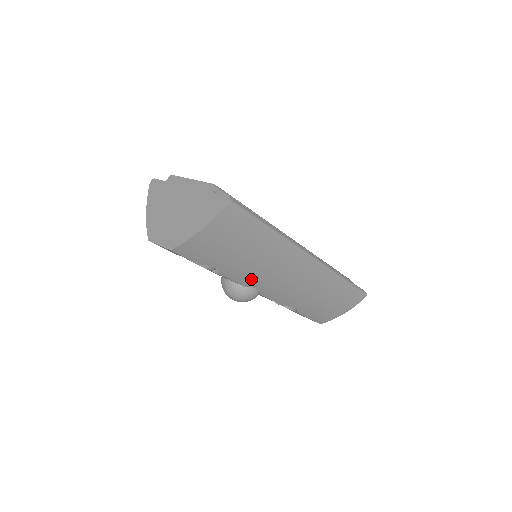
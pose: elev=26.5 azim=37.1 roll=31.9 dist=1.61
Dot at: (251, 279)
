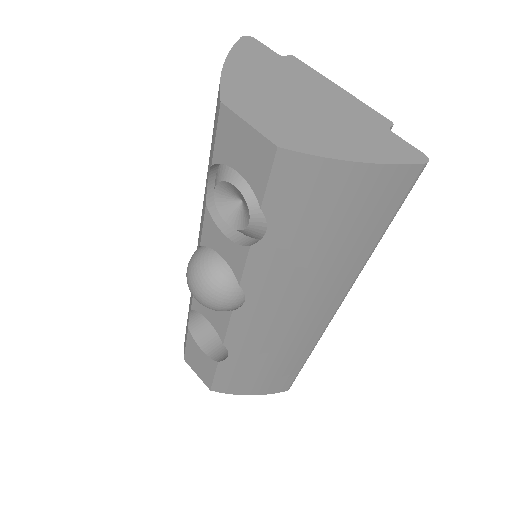
Dot at: (265, 284)
